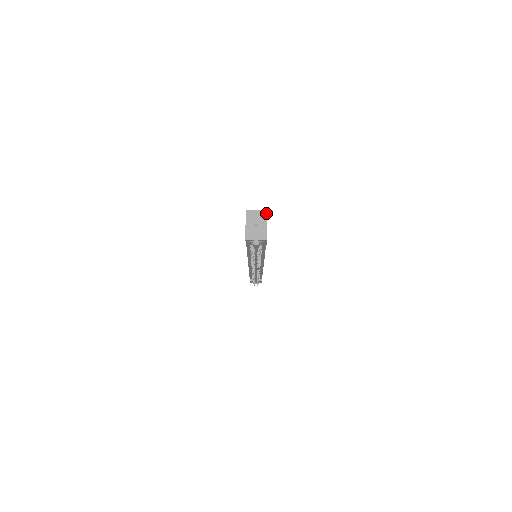
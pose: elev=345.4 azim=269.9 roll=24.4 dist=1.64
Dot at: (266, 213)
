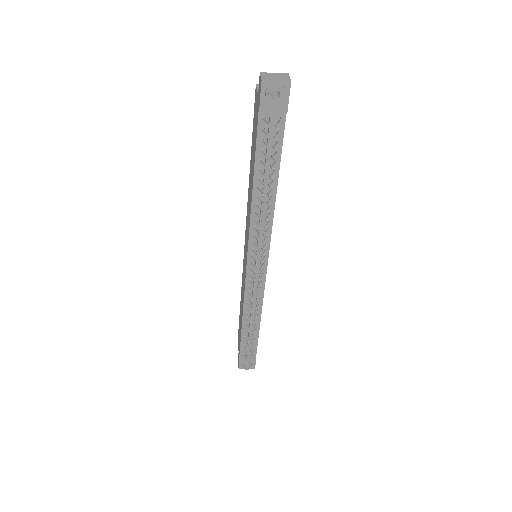
Dot at: occluded
